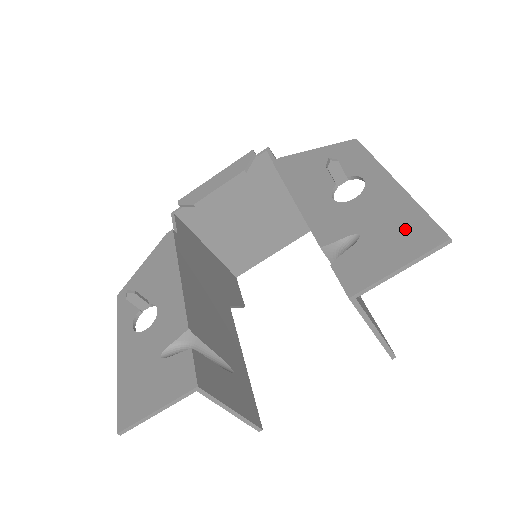
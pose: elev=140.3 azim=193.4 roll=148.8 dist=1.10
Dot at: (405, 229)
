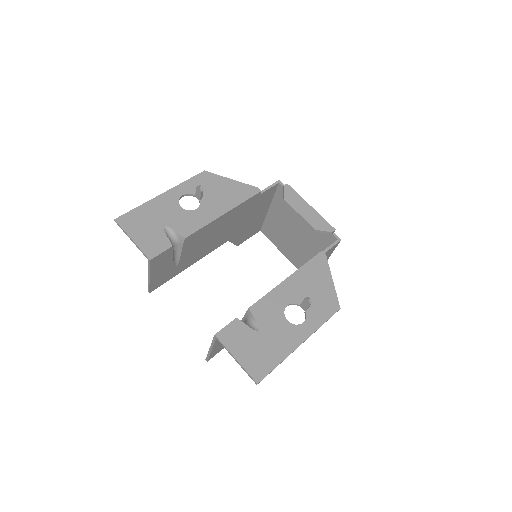
Dot at: (264, 357)
